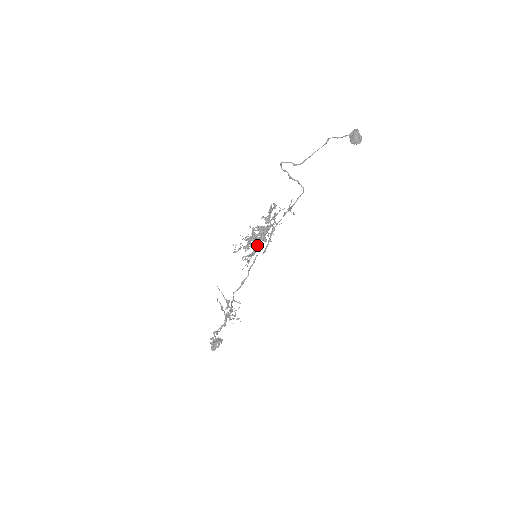
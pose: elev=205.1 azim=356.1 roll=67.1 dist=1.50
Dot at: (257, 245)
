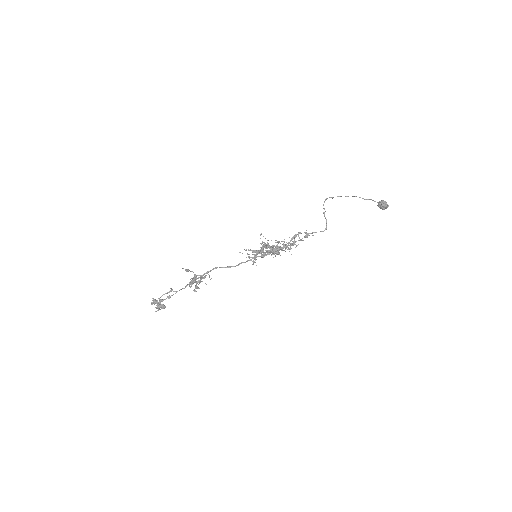
Dot at: (265, 244)
